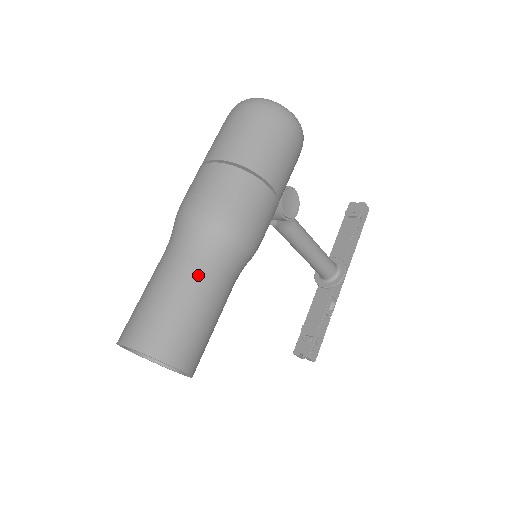
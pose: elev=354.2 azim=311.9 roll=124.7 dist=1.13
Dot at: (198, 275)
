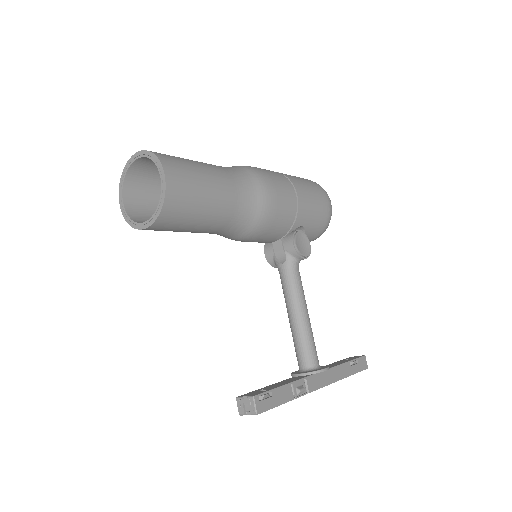
Dot at: (219, 169)
